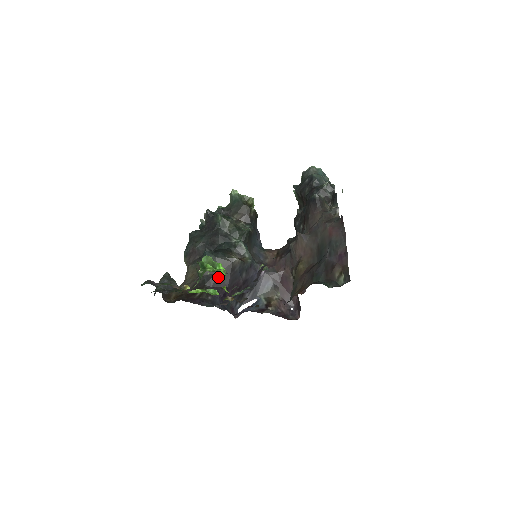
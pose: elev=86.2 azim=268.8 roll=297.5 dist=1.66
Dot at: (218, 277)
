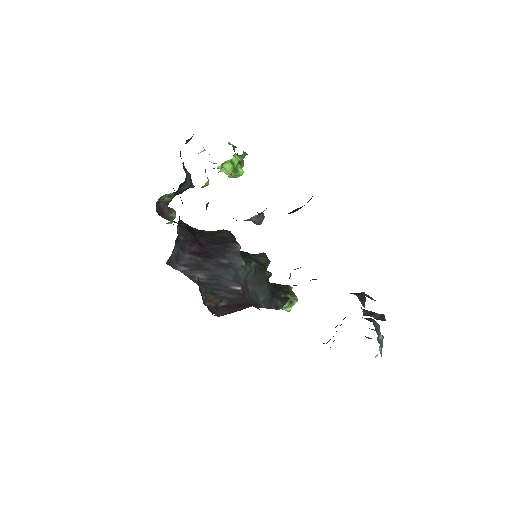
Dot at: (208, 237)
